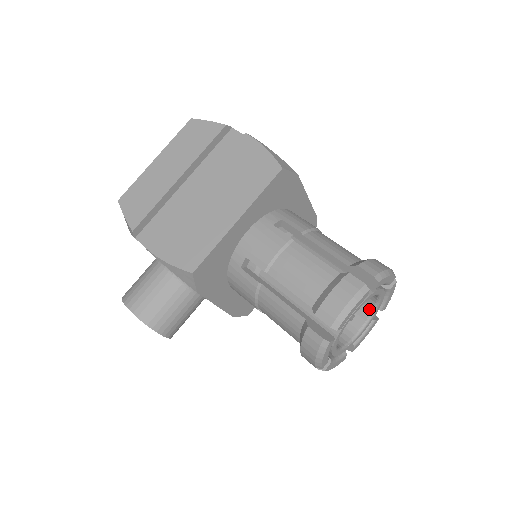
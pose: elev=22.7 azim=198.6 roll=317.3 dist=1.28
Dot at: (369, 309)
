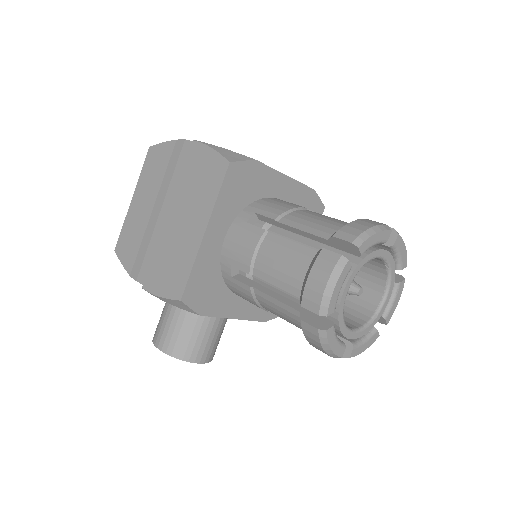
Dot at: (383, 274)
